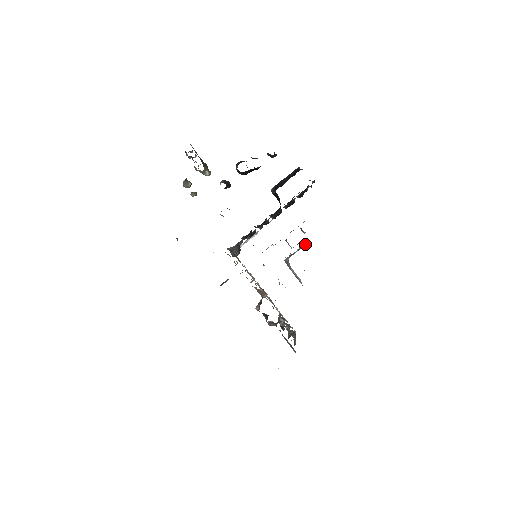
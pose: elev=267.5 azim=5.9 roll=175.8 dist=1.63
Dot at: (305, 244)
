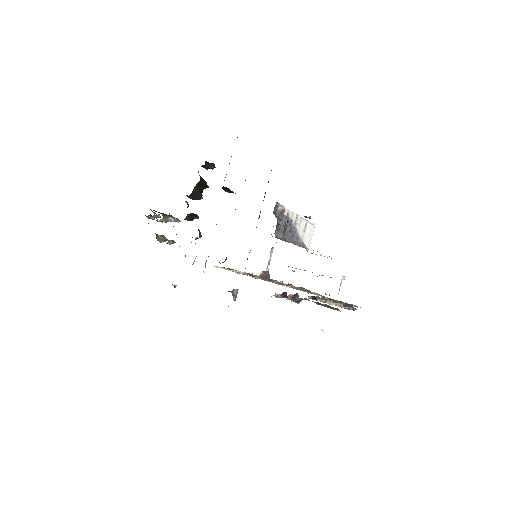
Dot at: (283, 210)
